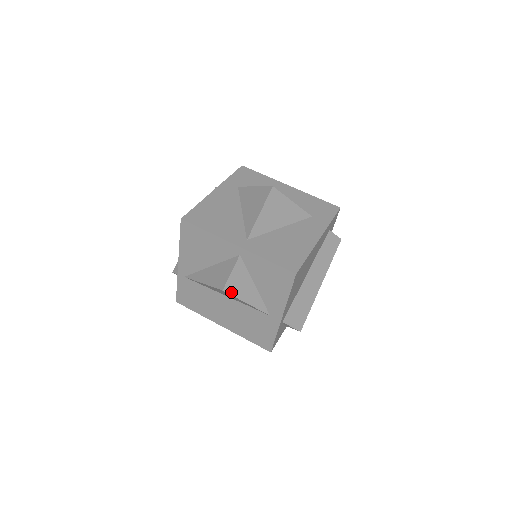
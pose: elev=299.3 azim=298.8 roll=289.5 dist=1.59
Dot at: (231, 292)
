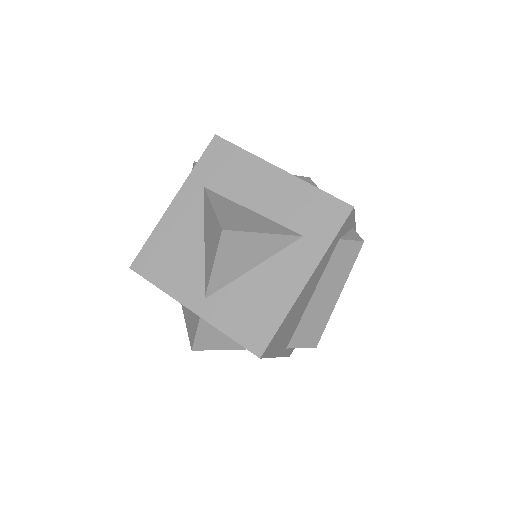
Dot at: (204, 348)
